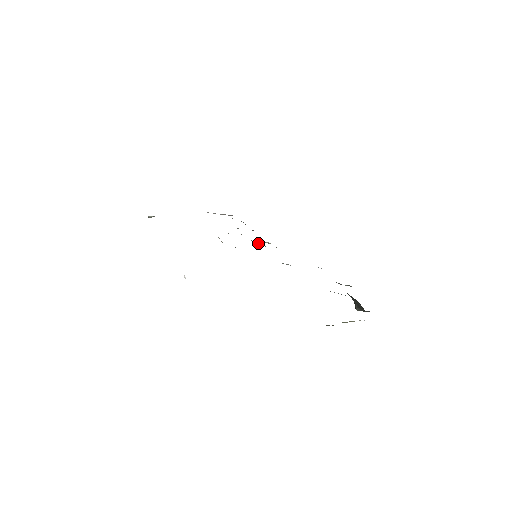
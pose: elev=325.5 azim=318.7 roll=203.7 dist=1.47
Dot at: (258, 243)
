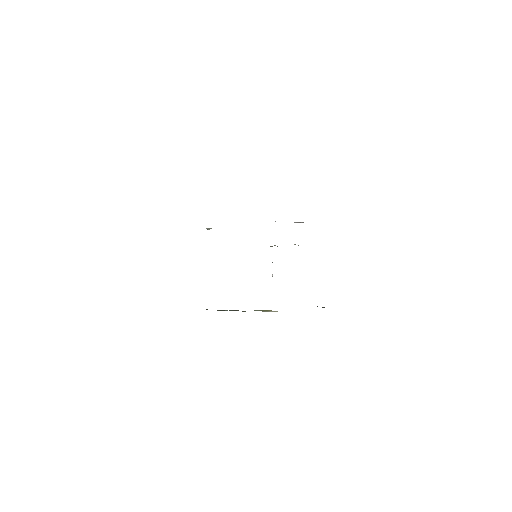
Dot at: occluded
